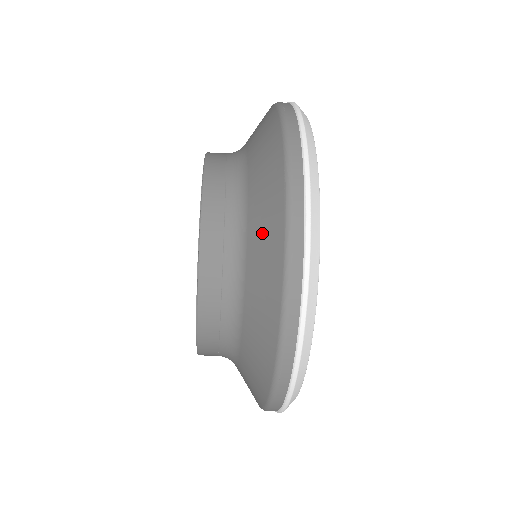
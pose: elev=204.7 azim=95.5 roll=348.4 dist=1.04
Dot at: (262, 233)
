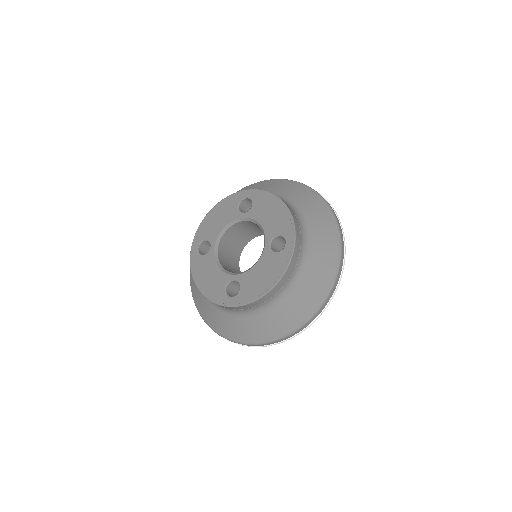
Dot at: (322, 231)
